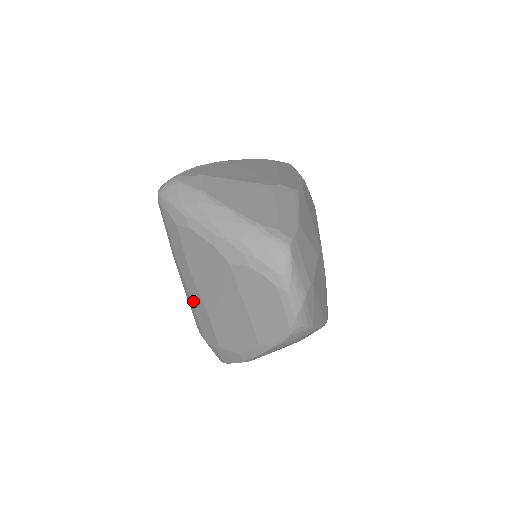
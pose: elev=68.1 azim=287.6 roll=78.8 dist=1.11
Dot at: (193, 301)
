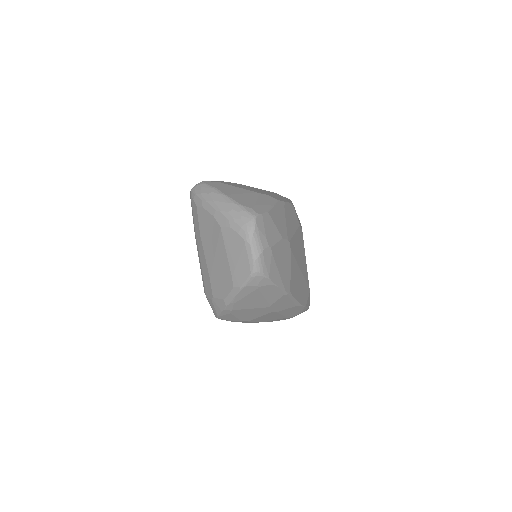
Dot at: (202, 264)
